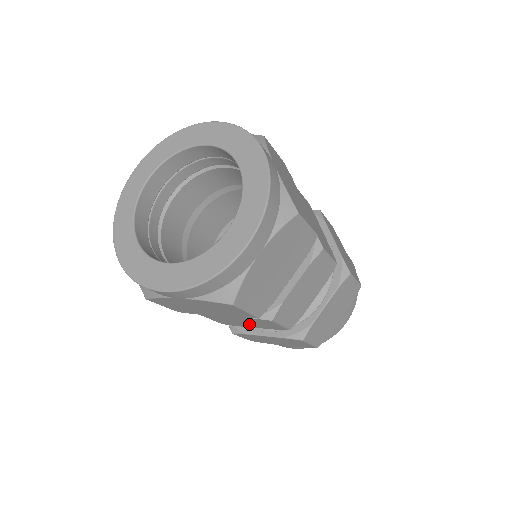
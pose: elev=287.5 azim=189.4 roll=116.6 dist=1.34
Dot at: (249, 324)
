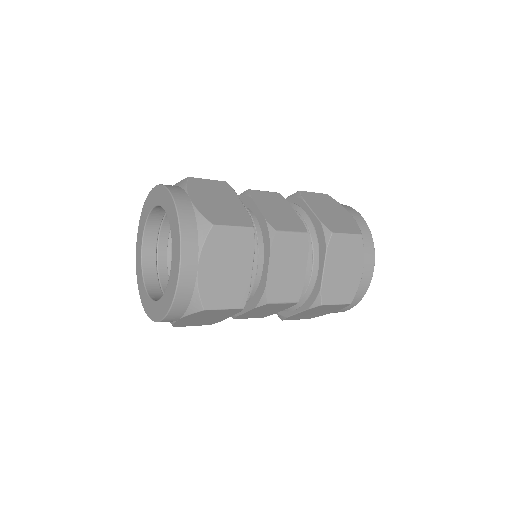
Dot at: occluded
